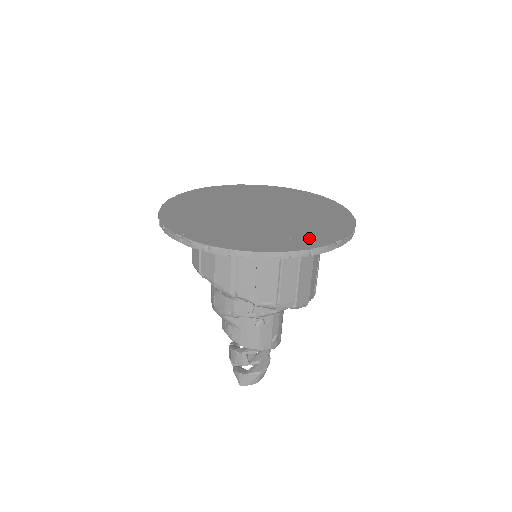
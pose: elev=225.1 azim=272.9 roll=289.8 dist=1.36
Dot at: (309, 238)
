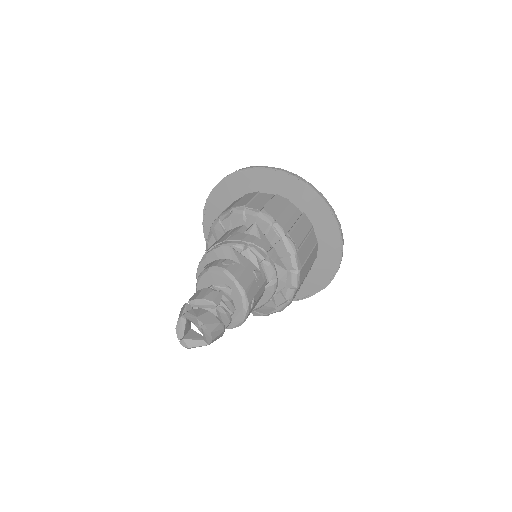
Dot at: occluded
